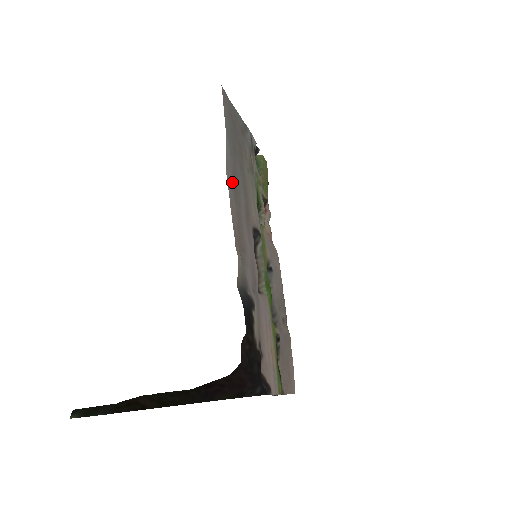
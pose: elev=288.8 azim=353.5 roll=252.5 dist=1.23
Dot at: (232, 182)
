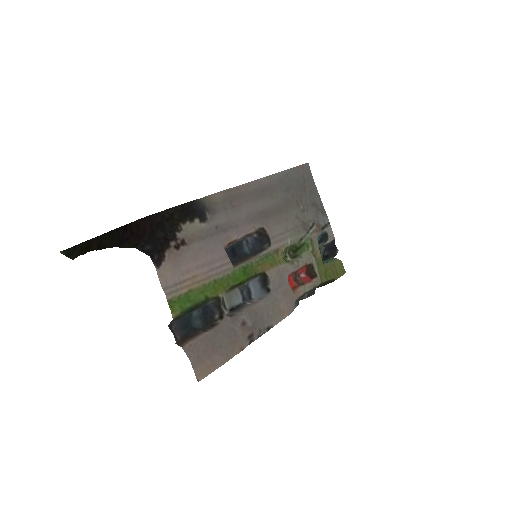
Dot at: (264, 186)
